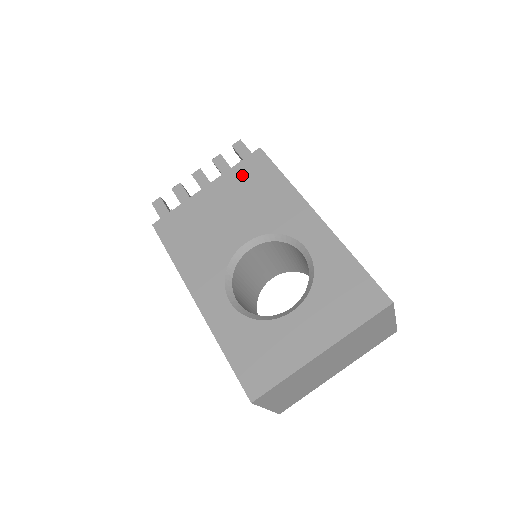
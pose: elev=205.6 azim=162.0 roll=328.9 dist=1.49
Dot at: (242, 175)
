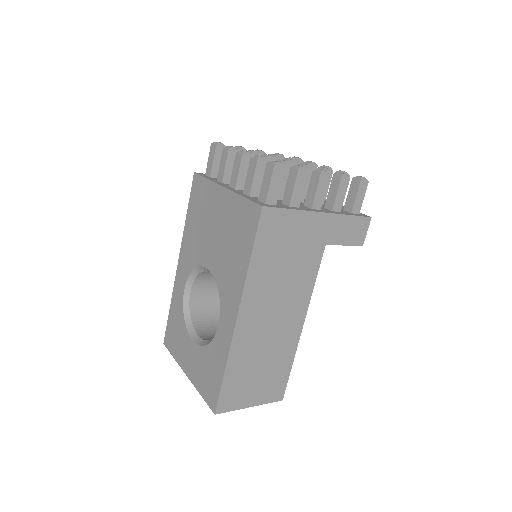
Dot at: (239, 214)
